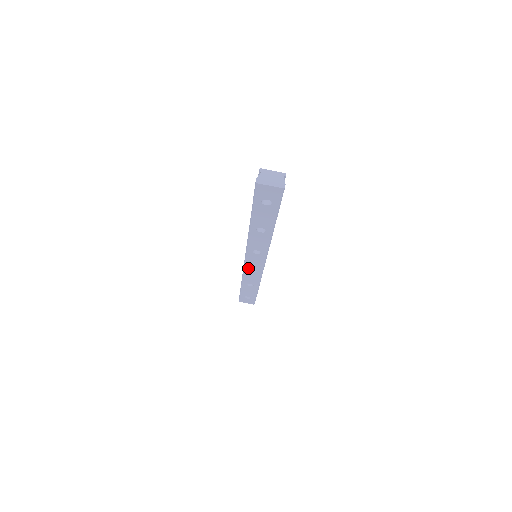
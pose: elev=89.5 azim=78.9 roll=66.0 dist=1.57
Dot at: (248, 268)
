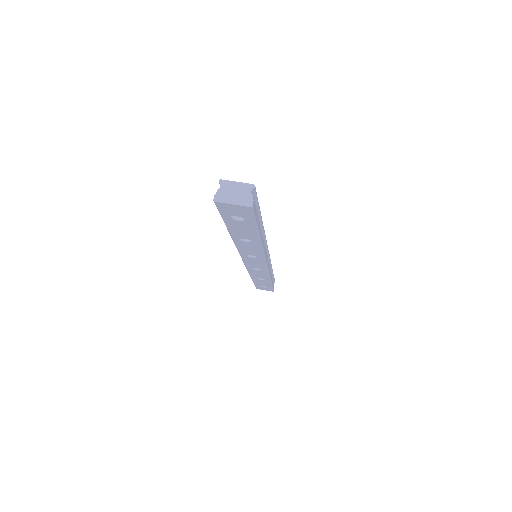
Dot at: (250, 267)
